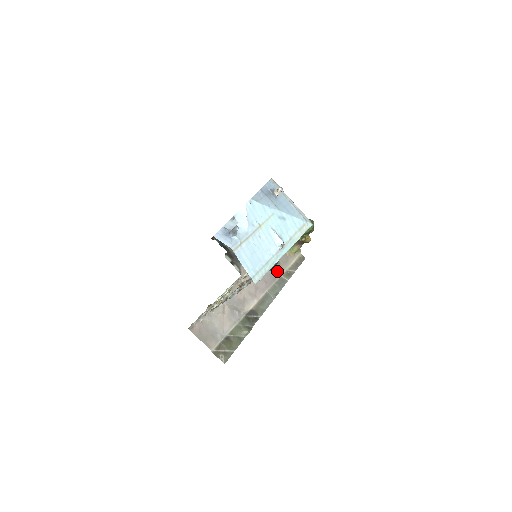
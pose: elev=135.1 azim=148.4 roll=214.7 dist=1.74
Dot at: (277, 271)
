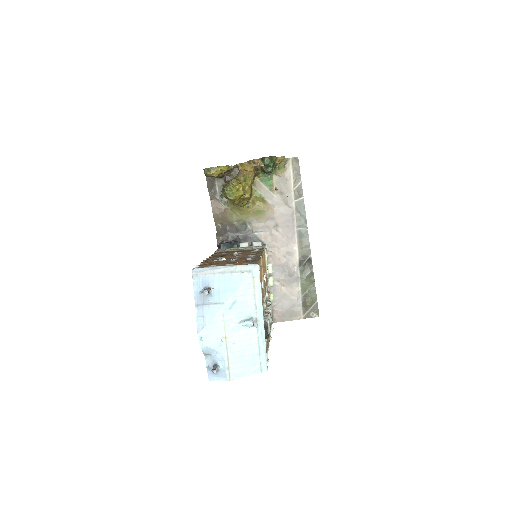
Dot at: (287, 202)
